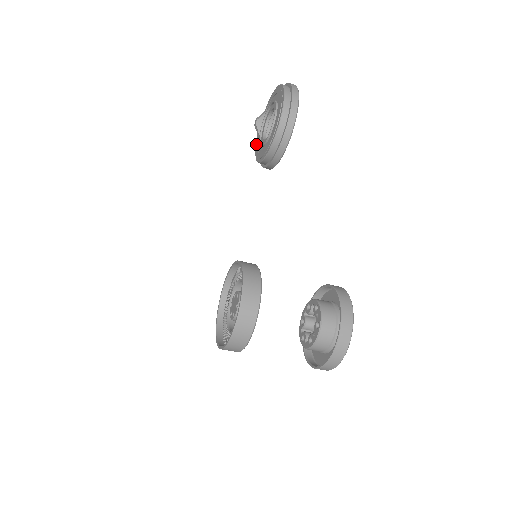
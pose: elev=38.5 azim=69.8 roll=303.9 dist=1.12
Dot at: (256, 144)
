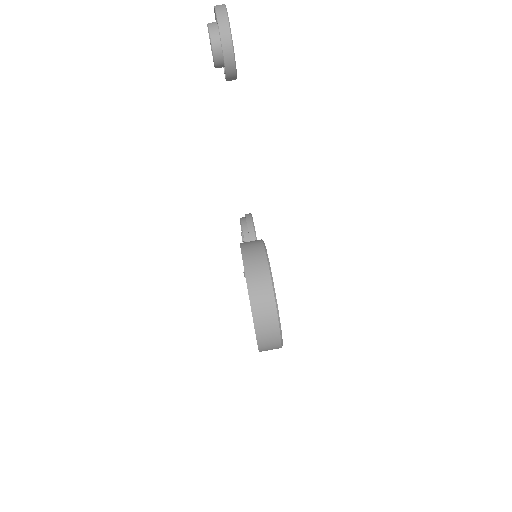
Dot at: occluded
